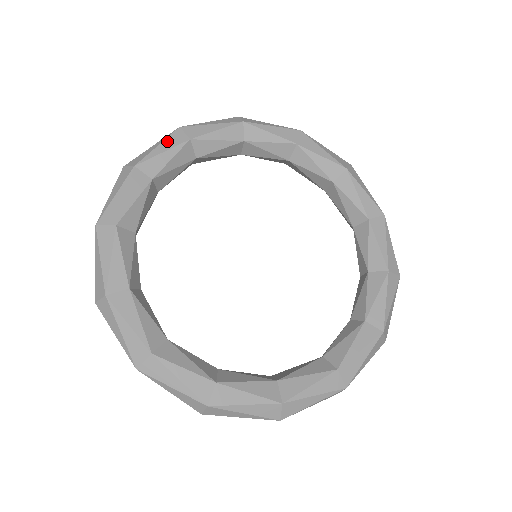
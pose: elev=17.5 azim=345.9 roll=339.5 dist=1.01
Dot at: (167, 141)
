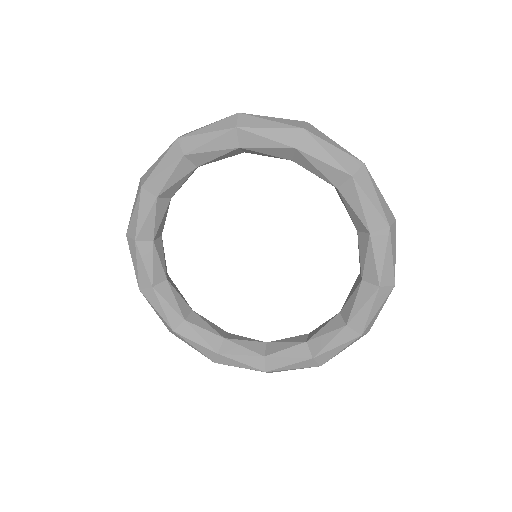
Dot at: (280, 131)
